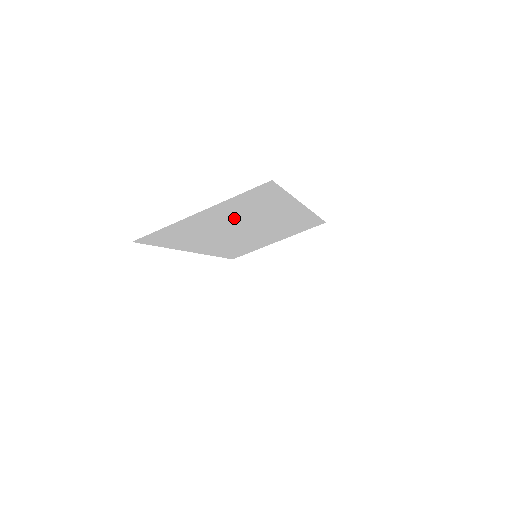
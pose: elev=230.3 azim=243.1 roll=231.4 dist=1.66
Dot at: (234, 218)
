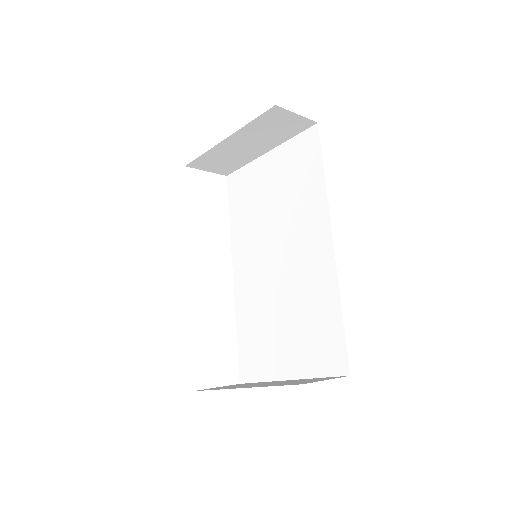
Dot at: occluded
